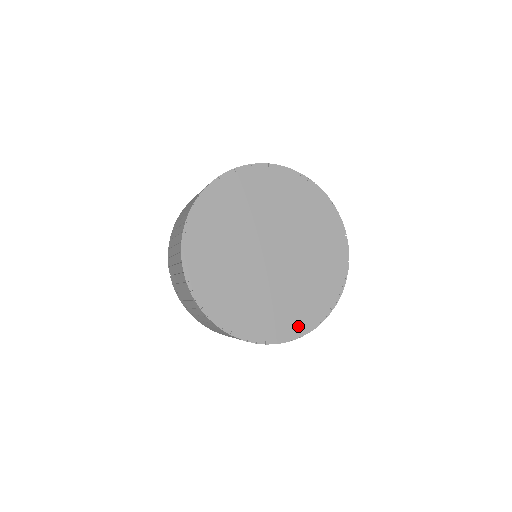
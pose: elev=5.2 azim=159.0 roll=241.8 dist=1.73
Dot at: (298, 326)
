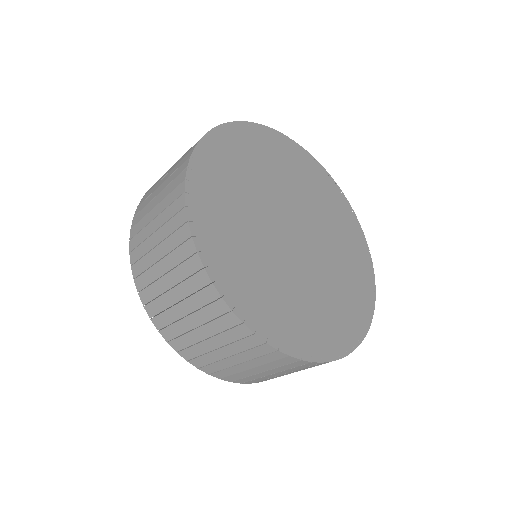
Dot at: (343, 338)
